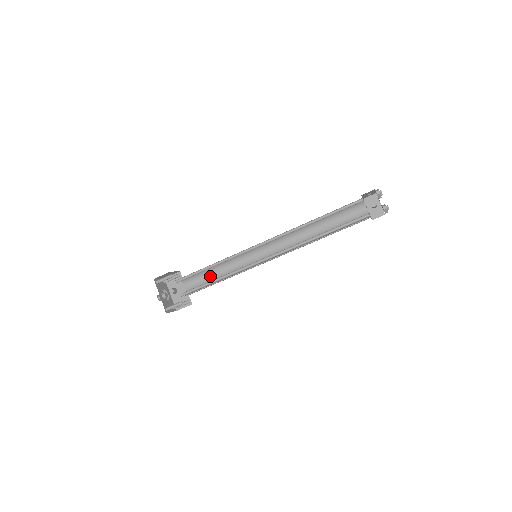
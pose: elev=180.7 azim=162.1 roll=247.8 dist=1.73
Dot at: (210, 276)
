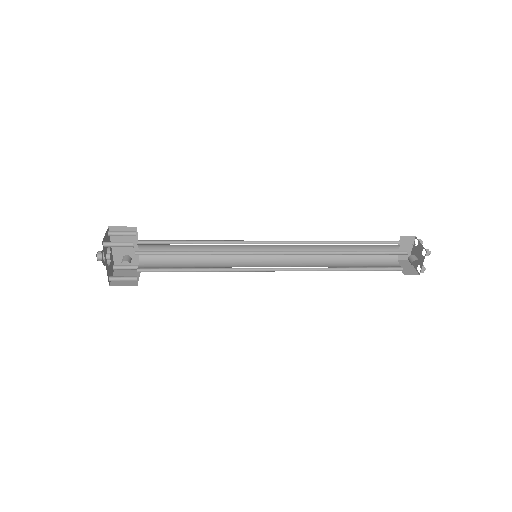
Dot at: (181, 249)
